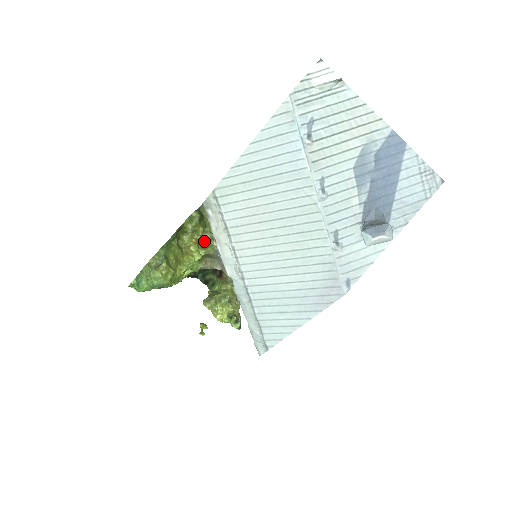
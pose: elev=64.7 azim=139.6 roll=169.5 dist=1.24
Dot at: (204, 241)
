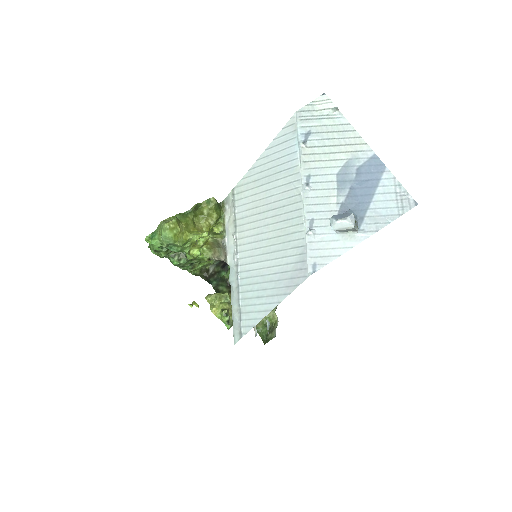
Dot at: (218, 233)
